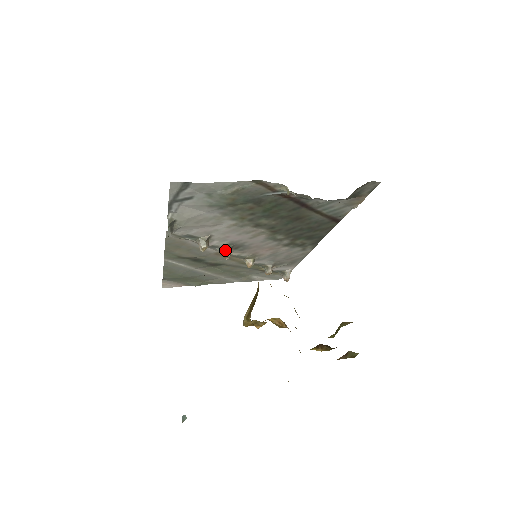
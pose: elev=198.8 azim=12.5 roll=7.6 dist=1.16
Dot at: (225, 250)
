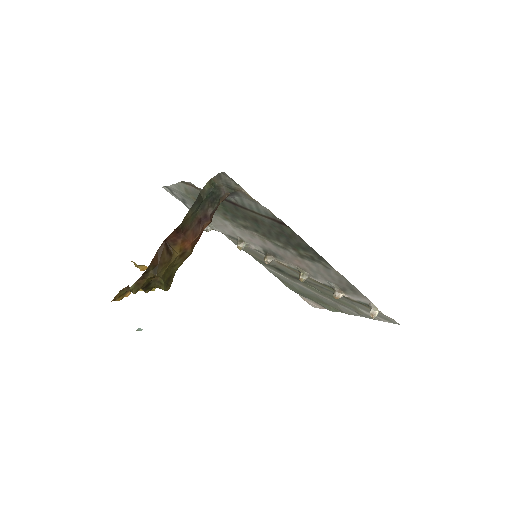
Dot at: (265, 255)
